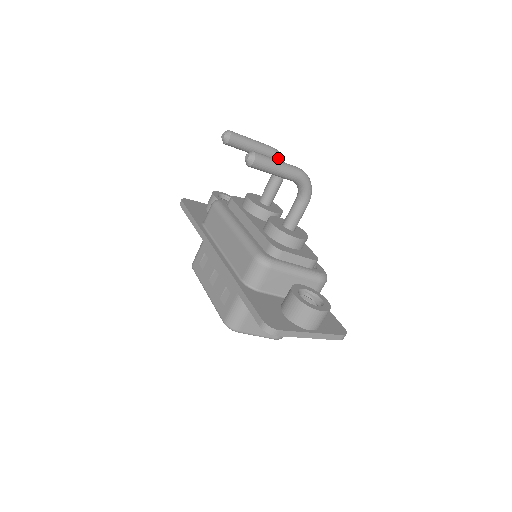
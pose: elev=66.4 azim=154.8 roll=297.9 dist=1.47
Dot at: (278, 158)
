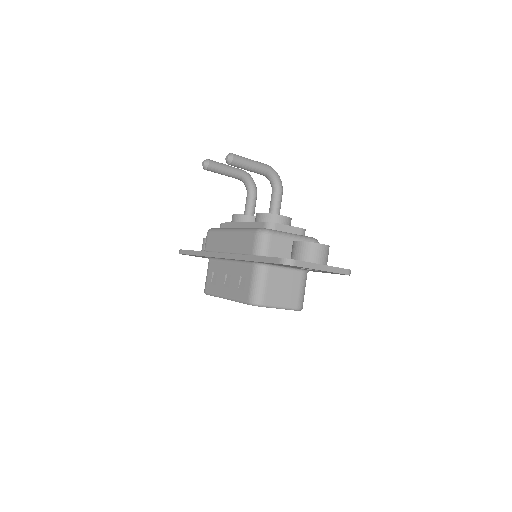
Dot at: (248, 176)
